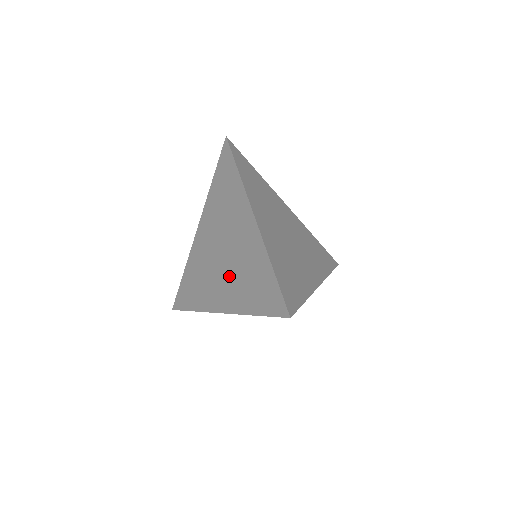
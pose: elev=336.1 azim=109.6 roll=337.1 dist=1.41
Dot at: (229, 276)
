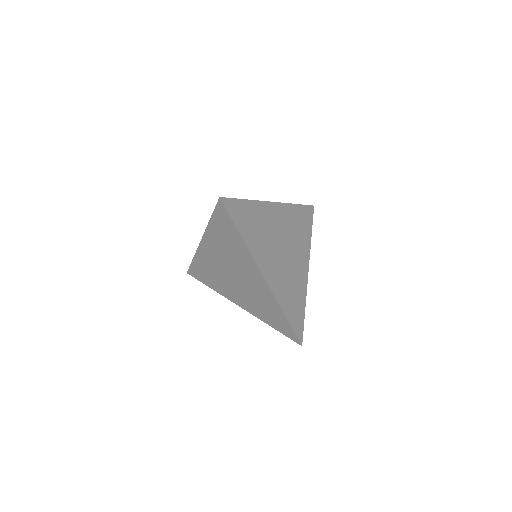
Dot at: (244, 294)
